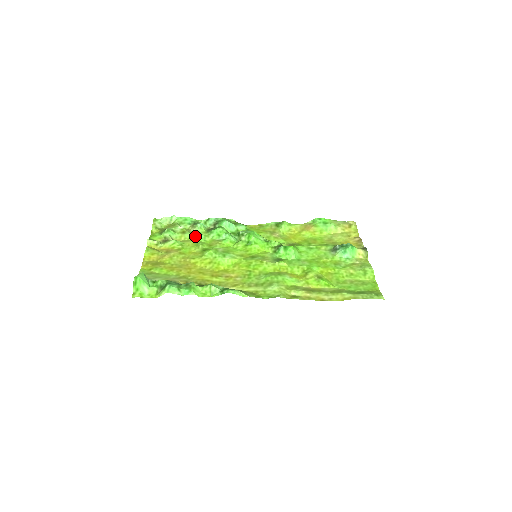
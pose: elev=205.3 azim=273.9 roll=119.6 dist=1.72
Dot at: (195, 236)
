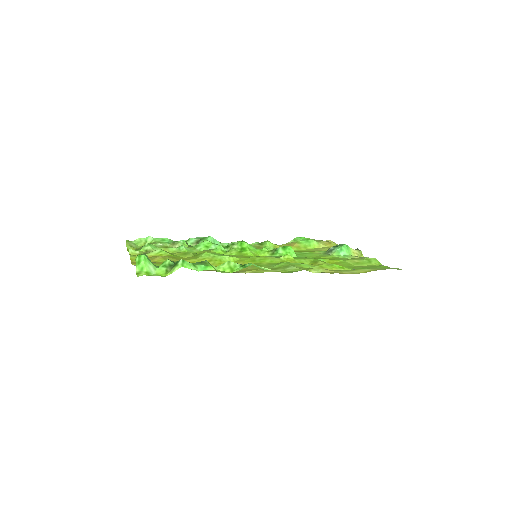
Dot at: (180, 249)
